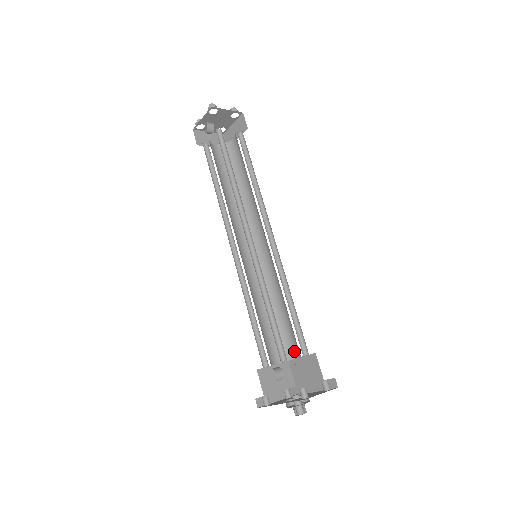
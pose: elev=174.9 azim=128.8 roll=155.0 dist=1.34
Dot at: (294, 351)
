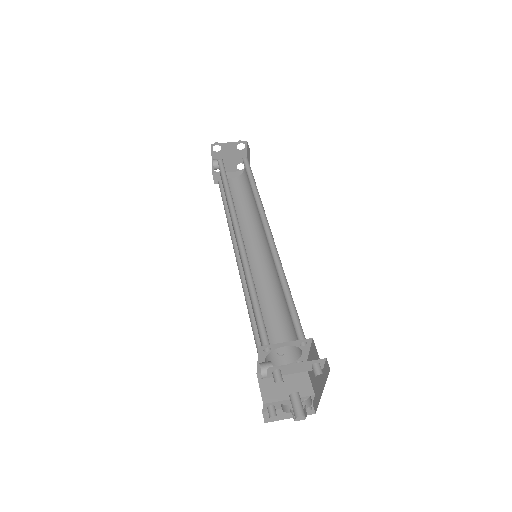
Dot at: occluded
